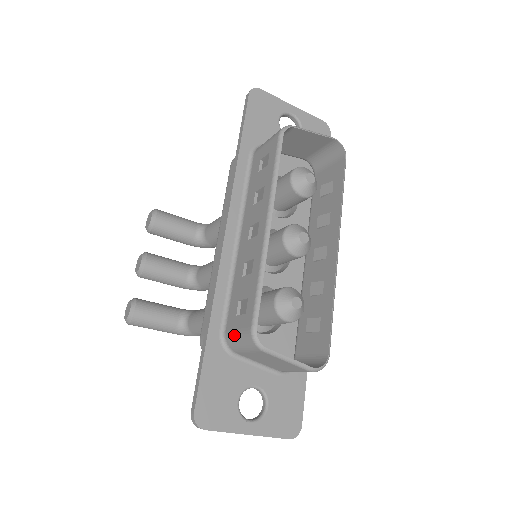
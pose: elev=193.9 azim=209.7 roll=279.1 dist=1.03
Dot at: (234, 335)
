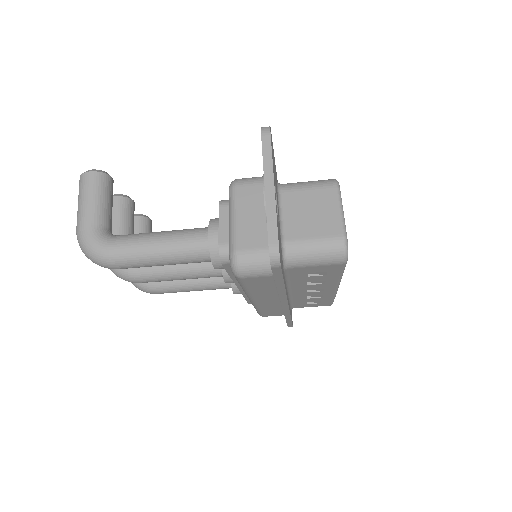
Dot at: (301, 182)
